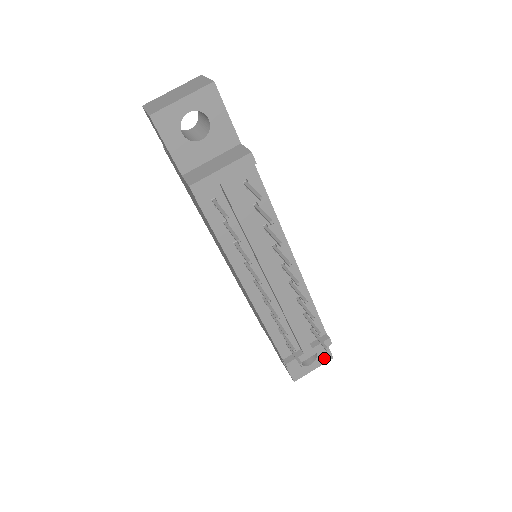
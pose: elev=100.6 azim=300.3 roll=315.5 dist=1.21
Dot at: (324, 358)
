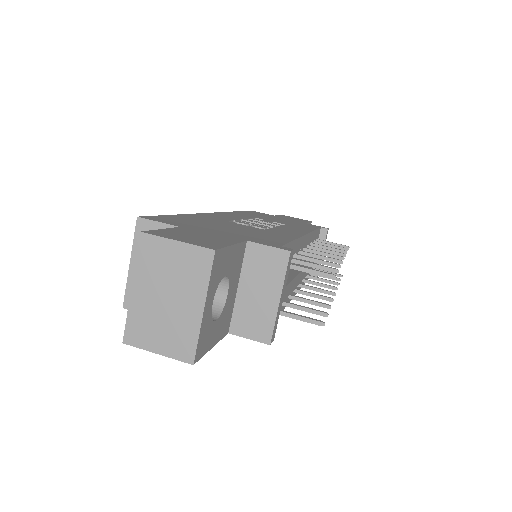
Dot at: occluded
